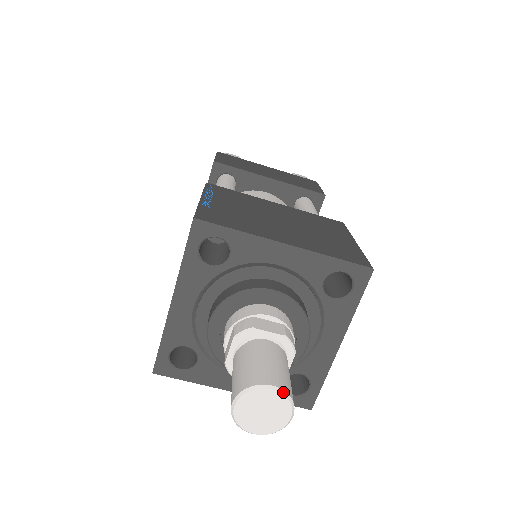
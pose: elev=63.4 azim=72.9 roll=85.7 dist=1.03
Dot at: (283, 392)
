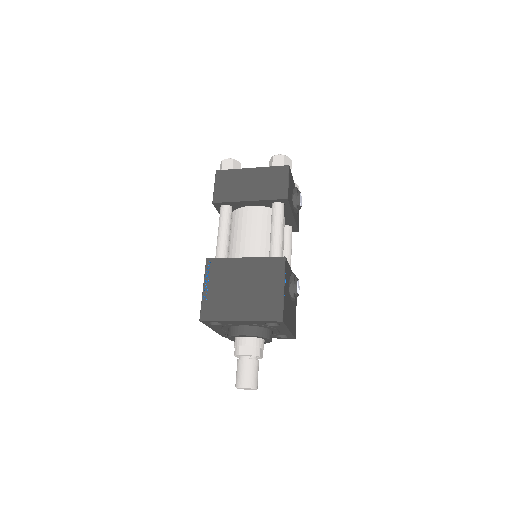
Dot at: (248, 388)
